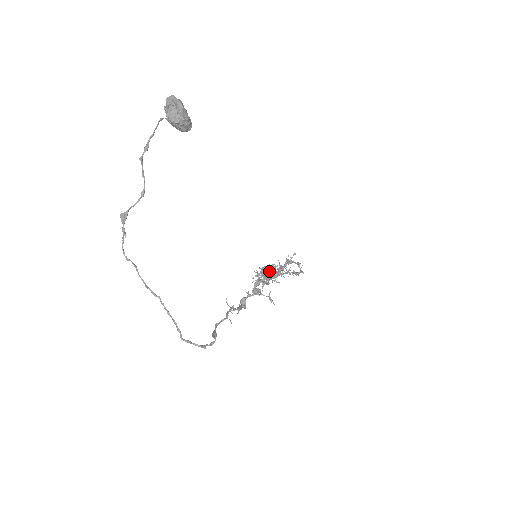
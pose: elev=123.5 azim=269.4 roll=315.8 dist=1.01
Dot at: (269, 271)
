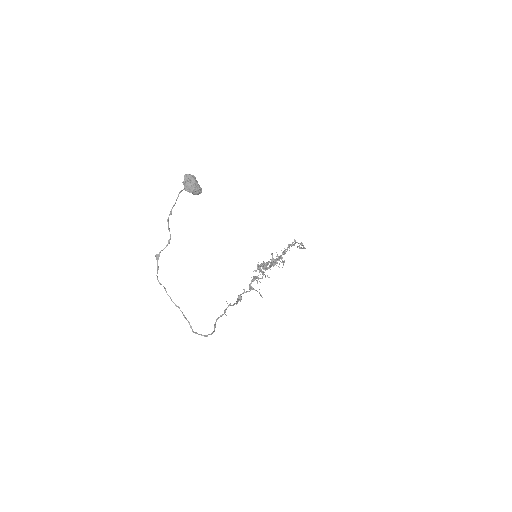
Dot at: (266, 265)
